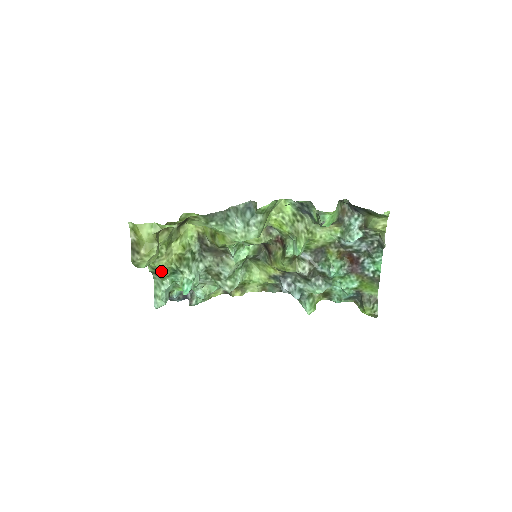
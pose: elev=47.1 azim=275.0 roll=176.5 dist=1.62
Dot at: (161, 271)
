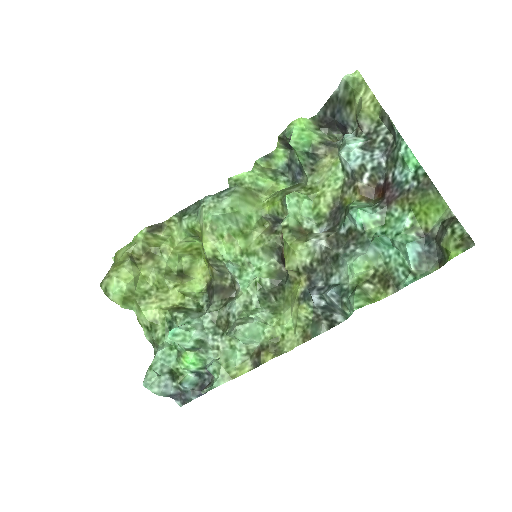
Dot at: (156, 329)
